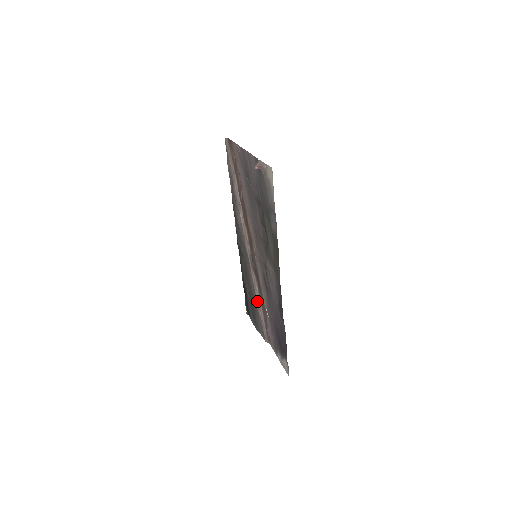
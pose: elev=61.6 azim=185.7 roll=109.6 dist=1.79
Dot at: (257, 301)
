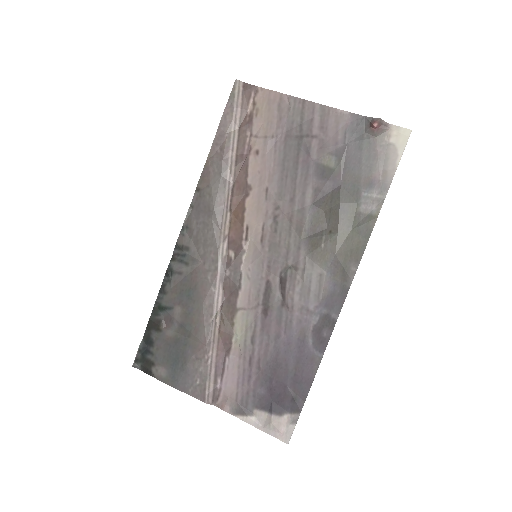
Dot at: (212, 333)
